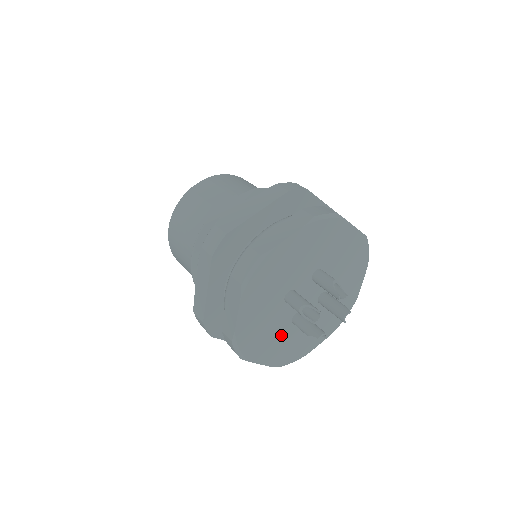
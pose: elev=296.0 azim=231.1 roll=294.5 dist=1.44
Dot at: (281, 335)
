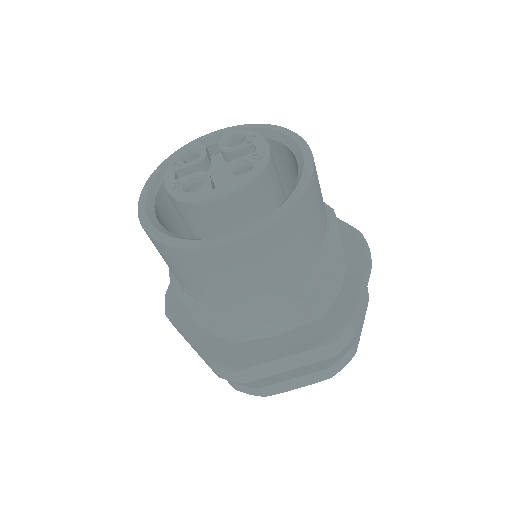
Dot at: occluded
